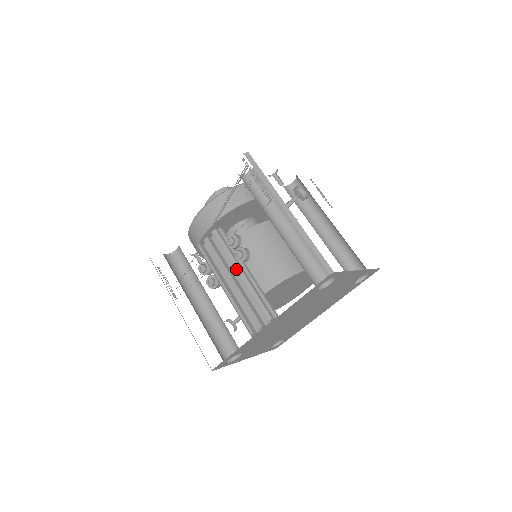
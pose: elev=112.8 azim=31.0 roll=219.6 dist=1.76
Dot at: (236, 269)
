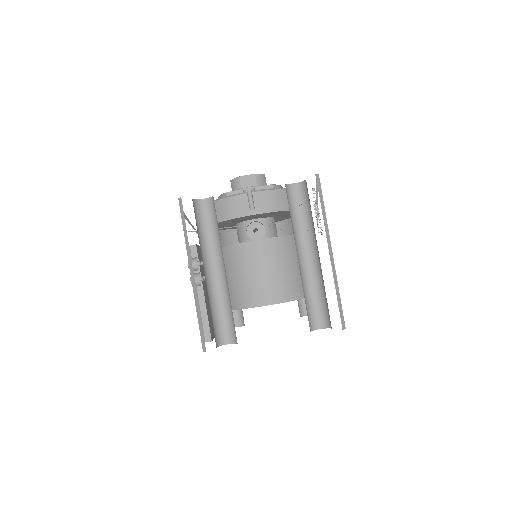
Dot at: occluded
